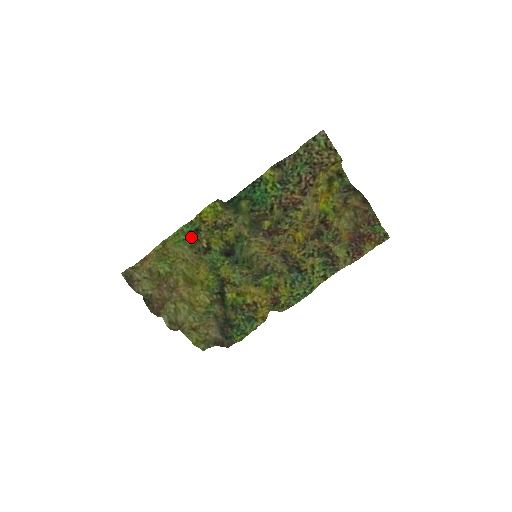
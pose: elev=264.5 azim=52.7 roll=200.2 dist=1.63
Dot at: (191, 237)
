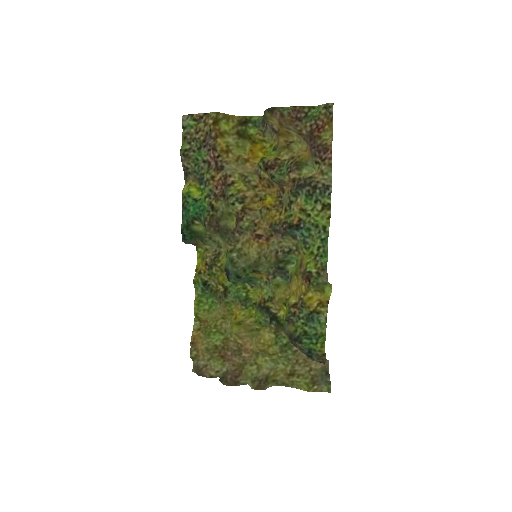
Dot at: (210, 294)
